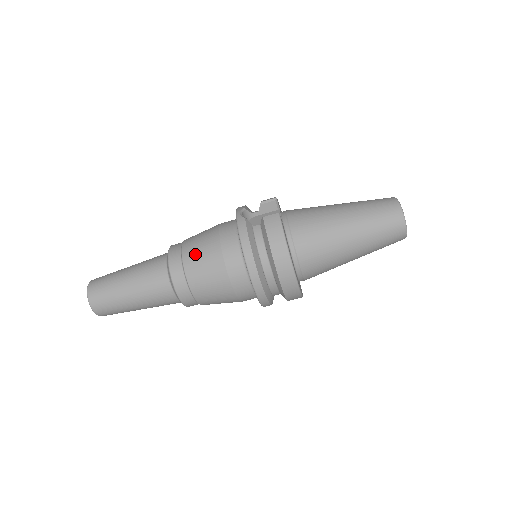
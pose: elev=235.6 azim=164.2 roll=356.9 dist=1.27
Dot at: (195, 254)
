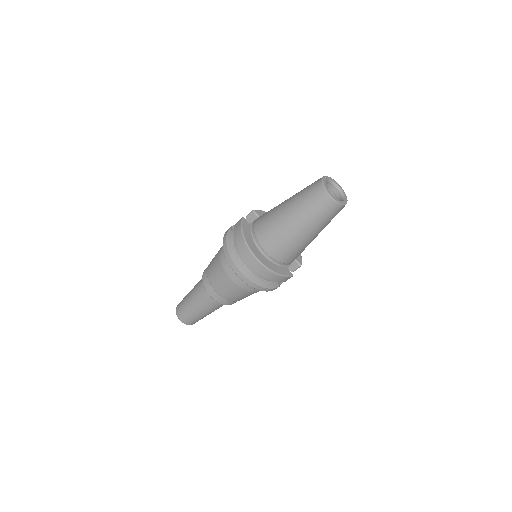
Dot at: (211, 263)
